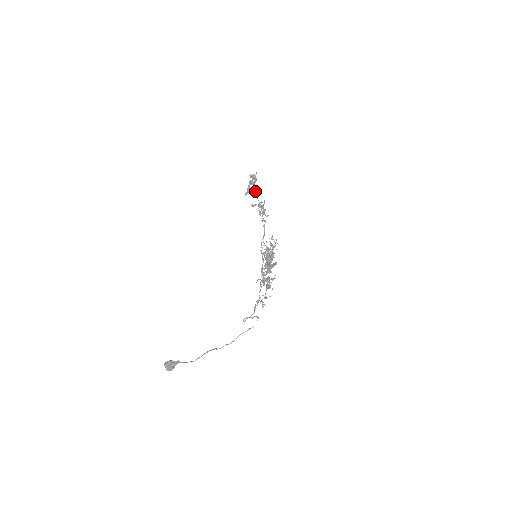
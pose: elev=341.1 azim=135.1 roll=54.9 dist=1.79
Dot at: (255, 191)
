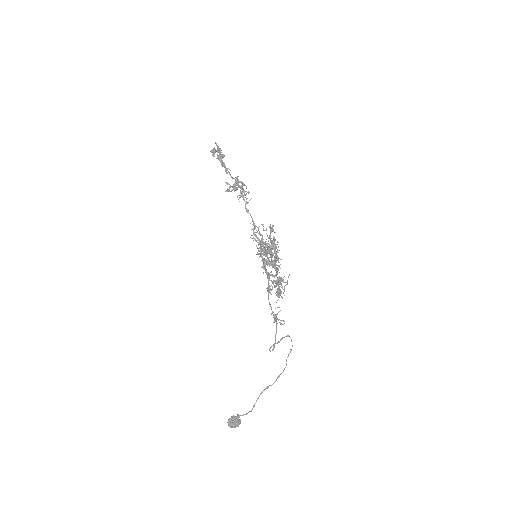
Dot at: occluded
